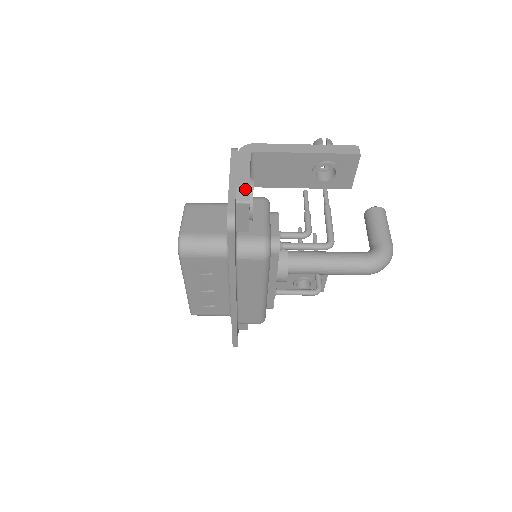
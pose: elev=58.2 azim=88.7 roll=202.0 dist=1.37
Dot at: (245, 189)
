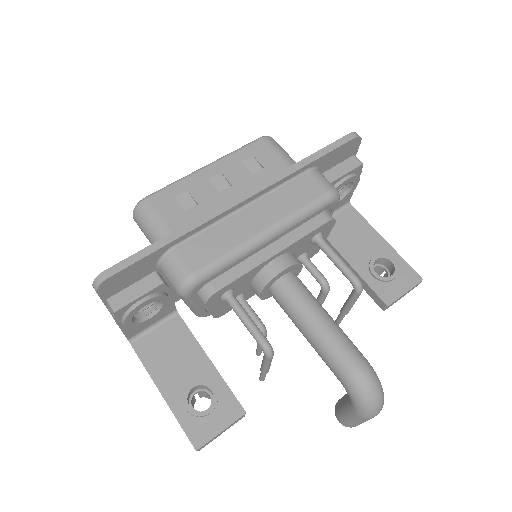
Dot at: occluded
